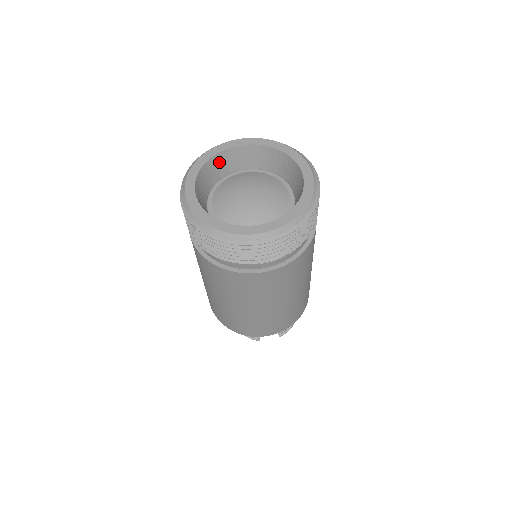
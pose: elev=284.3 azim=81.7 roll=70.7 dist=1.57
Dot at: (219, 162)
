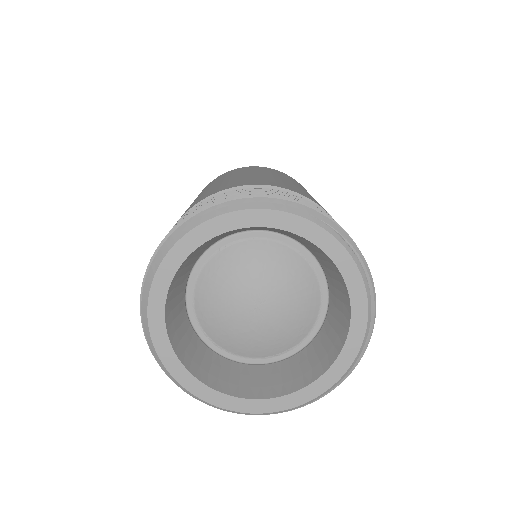
Dot at: (224, 234)
